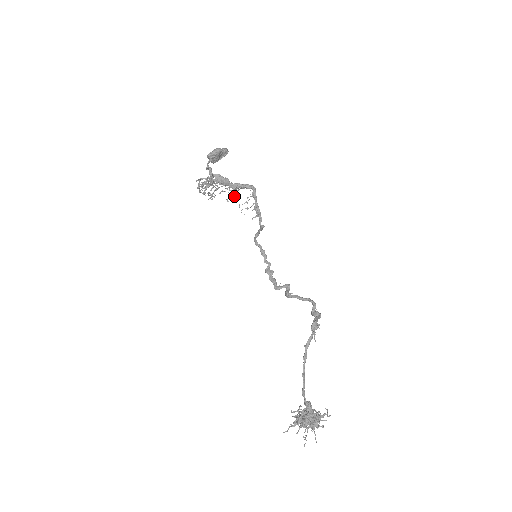
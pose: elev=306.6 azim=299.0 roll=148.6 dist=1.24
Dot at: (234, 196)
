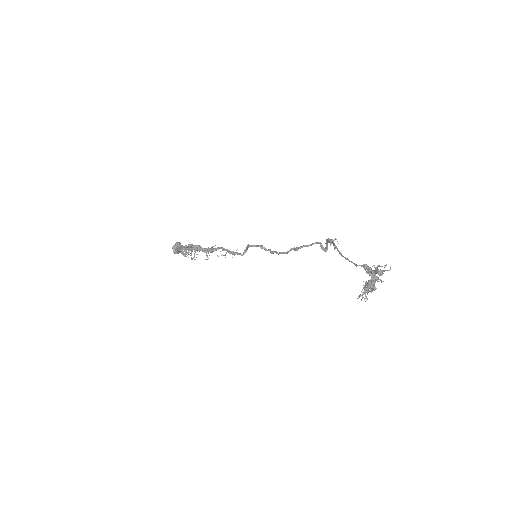
Dot at: occluded
